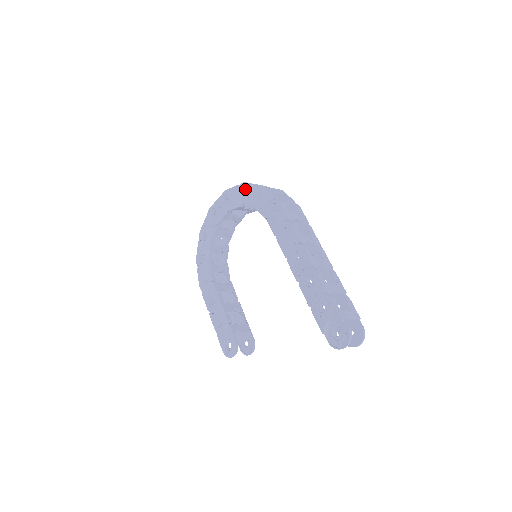
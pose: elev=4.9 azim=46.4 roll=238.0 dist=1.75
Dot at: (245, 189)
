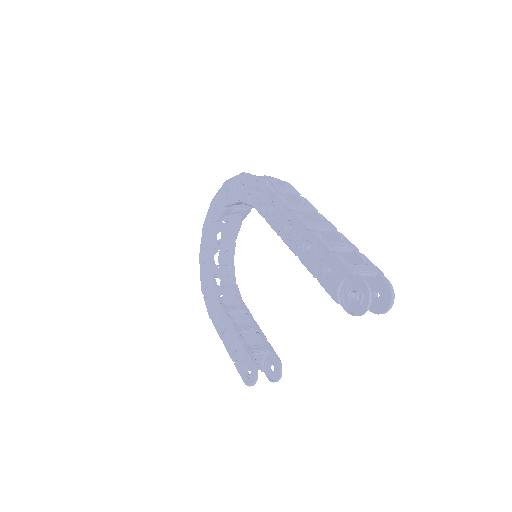
Dot at: (227, 187)
